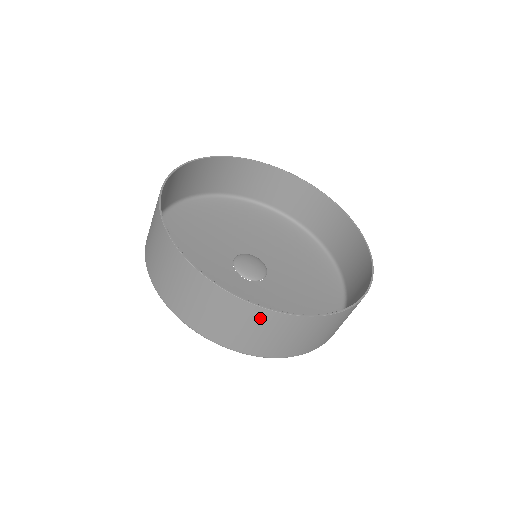
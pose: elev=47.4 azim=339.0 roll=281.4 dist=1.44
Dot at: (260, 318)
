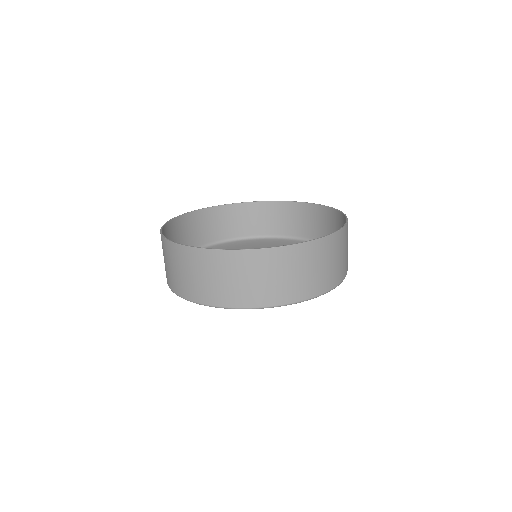
Dot at: (207, 260)
